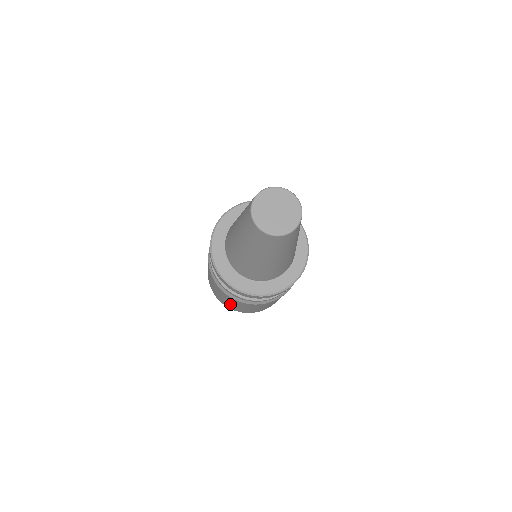
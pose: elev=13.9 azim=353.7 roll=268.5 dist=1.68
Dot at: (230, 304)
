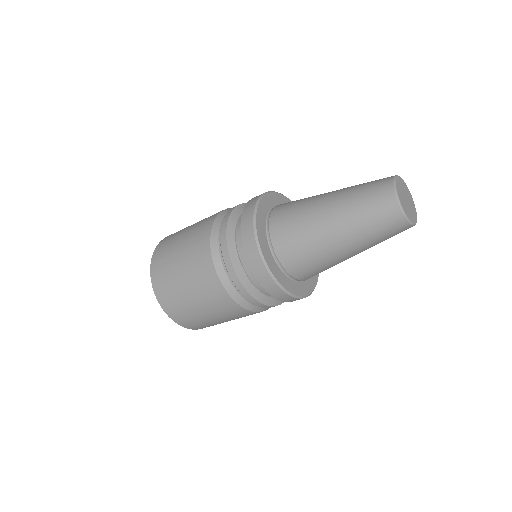
Dot at: (188, 303)
